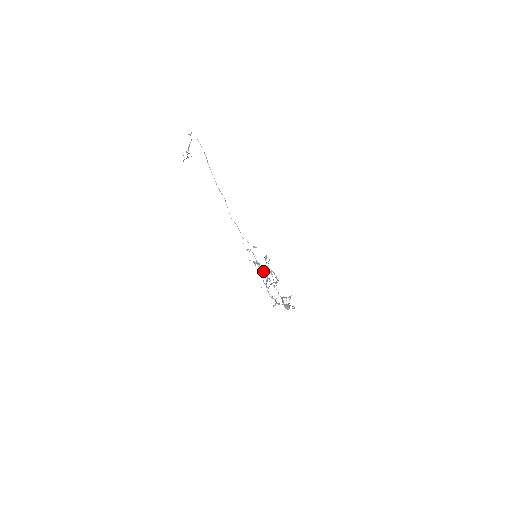
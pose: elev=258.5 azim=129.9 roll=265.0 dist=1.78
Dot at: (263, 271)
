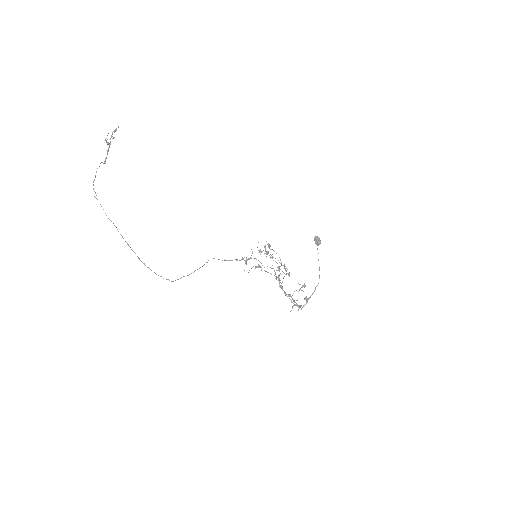
Dot at: occluded
